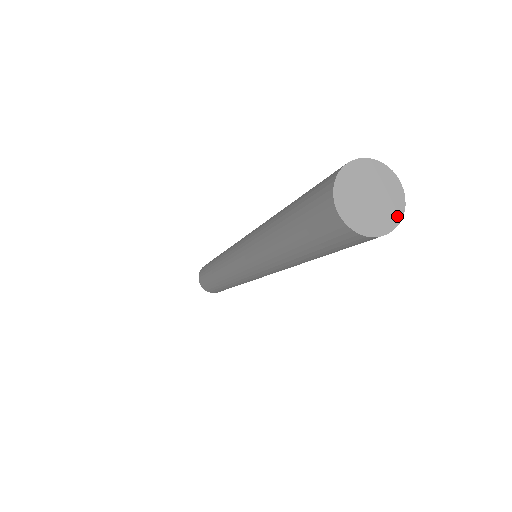
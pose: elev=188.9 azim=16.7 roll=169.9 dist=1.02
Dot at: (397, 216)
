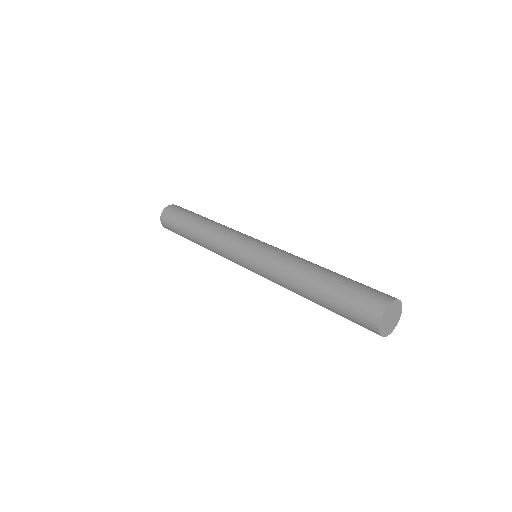
Dot at: (389, 333)
